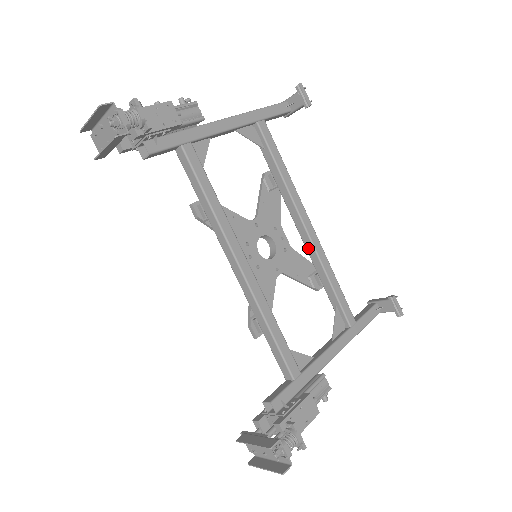
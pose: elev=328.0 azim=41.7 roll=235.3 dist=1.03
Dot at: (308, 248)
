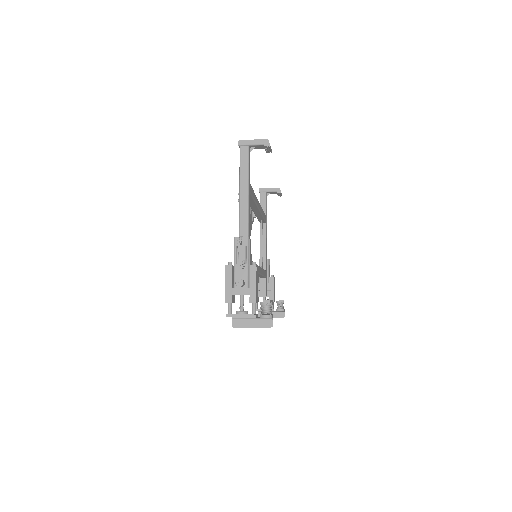
Dot at: (256, 213)
